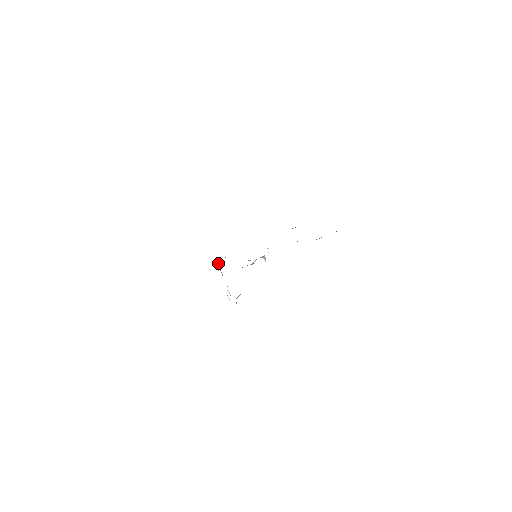
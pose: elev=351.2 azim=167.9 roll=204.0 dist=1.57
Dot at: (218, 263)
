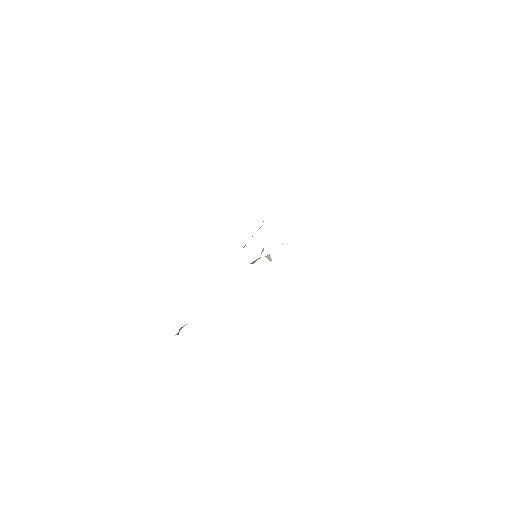
Dot at: occluded
